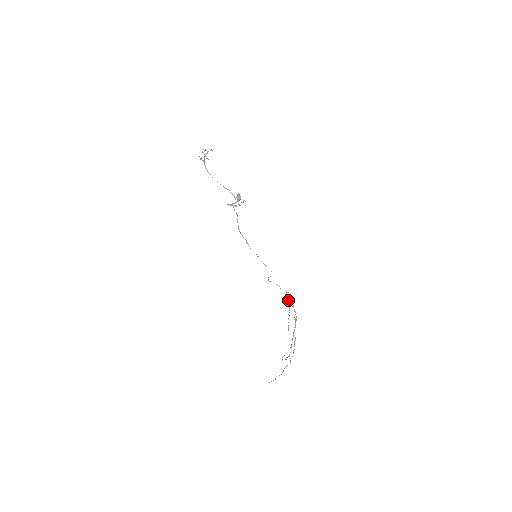
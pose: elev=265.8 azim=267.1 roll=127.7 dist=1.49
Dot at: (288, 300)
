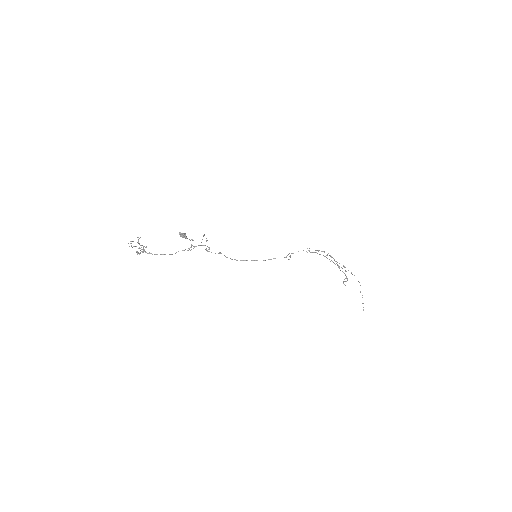
Dot at: occluded
